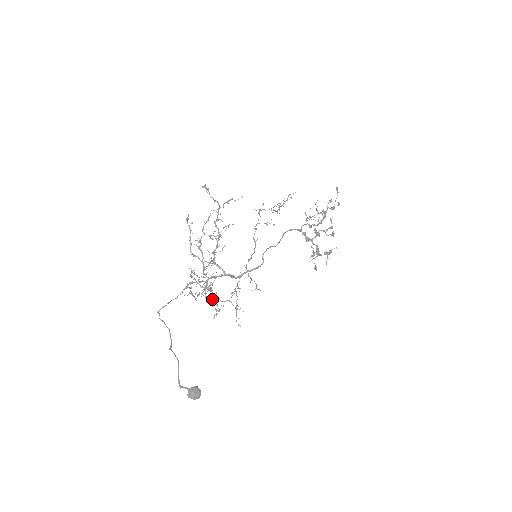
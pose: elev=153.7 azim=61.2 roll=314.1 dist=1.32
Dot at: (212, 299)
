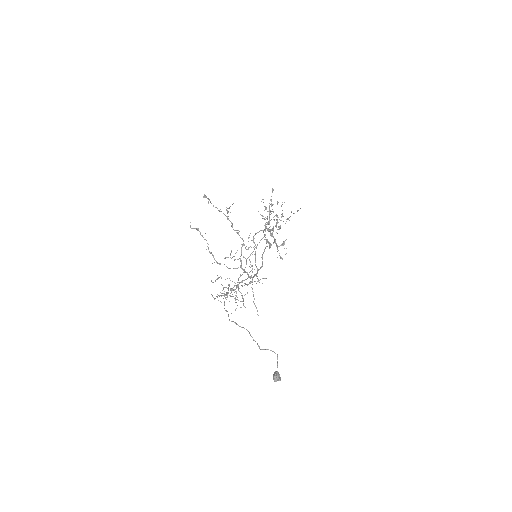
Dot at: occluded
